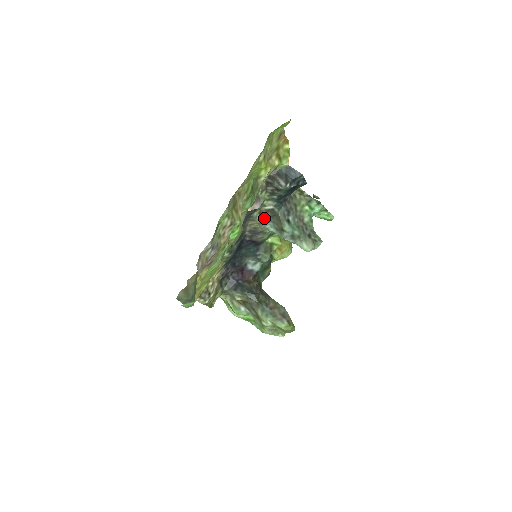
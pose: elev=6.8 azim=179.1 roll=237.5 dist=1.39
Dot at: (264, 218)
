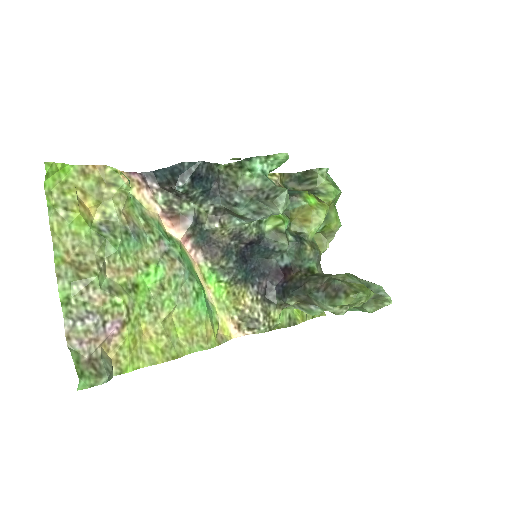
Dot at: (221, 221)
